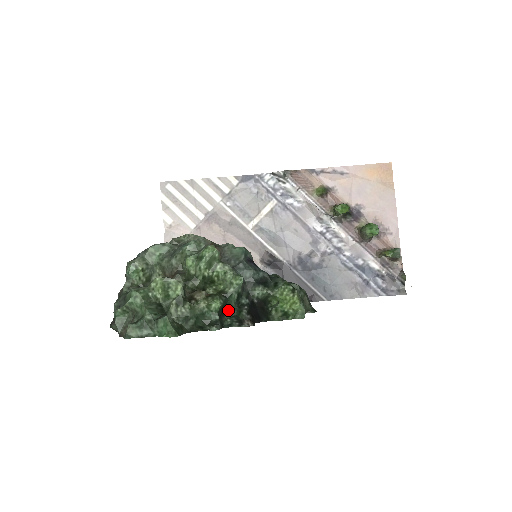
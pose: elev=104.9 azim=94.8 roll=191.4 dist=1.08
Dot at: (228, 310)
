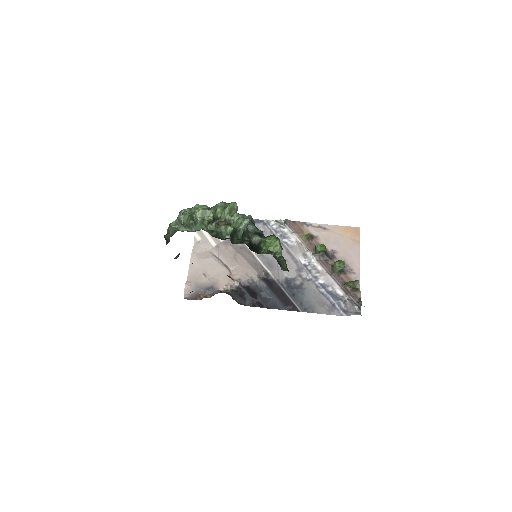
Dot at: (236, 239)
